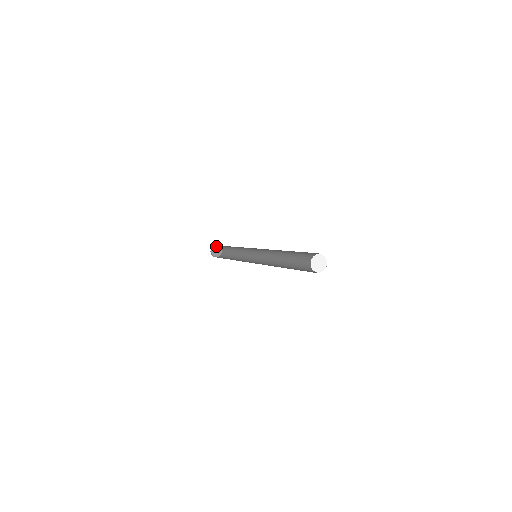
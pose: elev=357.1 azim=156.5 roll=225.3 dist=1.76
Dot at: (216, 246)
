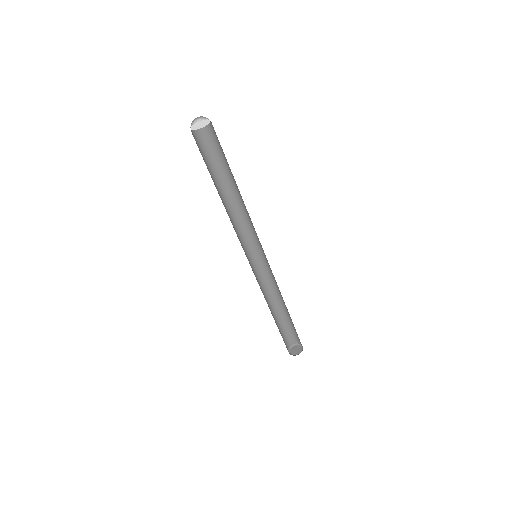
Dot at: (301, 346)
